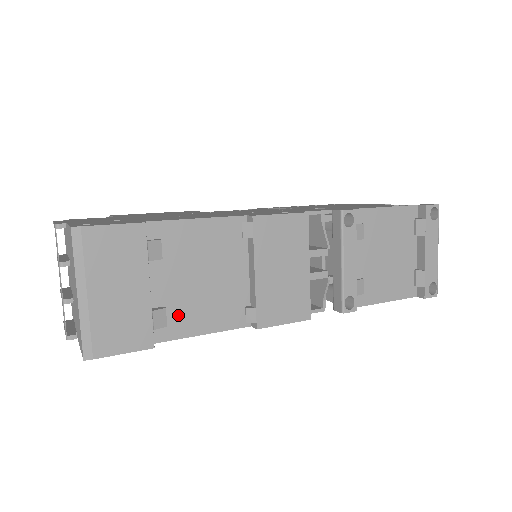
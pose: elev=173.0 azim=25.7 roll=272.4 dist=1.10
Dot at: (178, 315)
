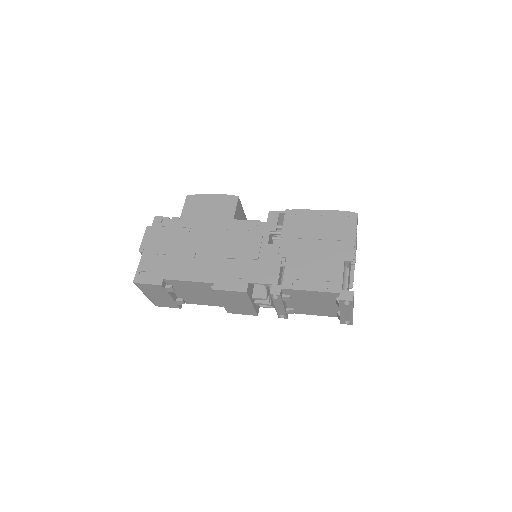
Dot at: (191, 300)
